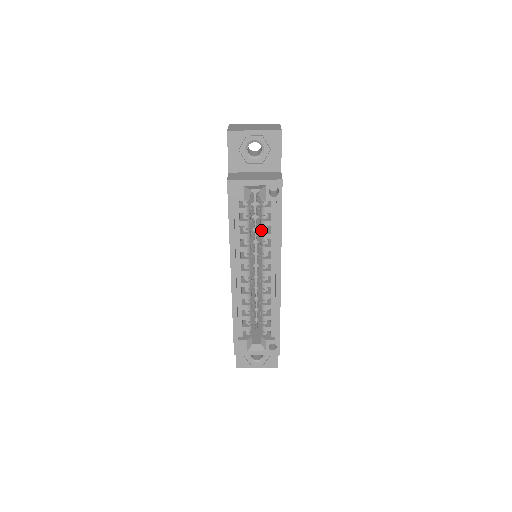
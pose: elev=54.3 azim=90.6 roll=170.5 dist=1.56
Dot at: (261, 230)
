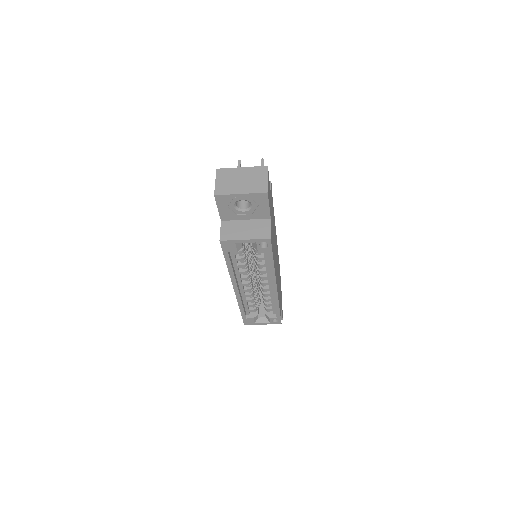
Dot at: (256, 260)
